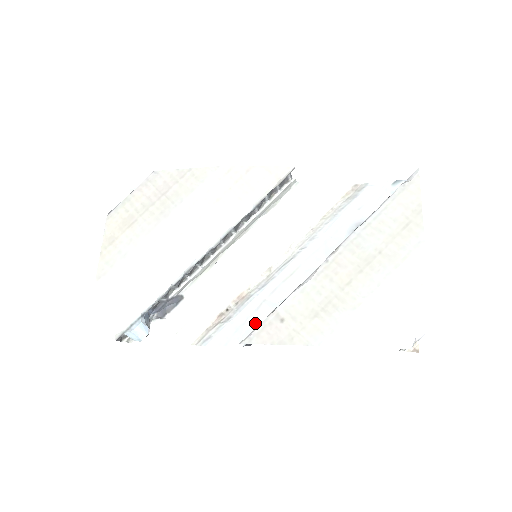
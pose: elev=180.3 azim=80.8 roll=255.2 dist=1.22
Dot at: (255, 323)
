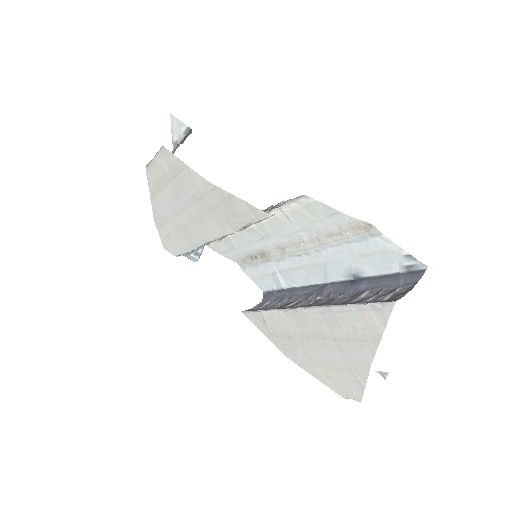
Dot at: (270, 283)
